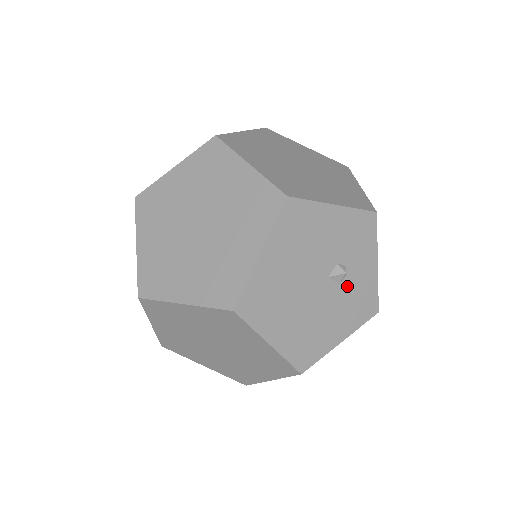
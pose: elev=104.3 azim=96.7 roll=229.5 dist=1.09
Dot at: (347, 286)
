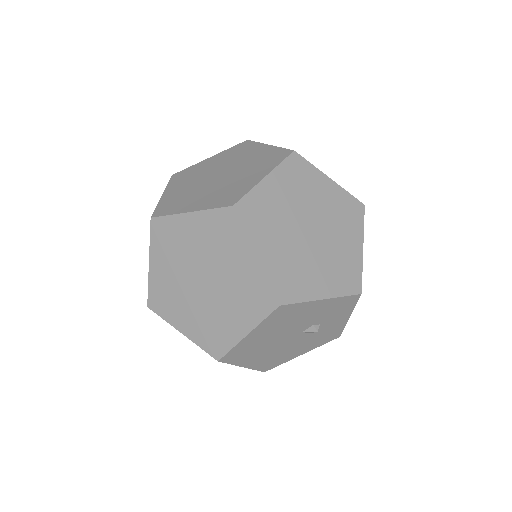
Dot at: (317, 332)
